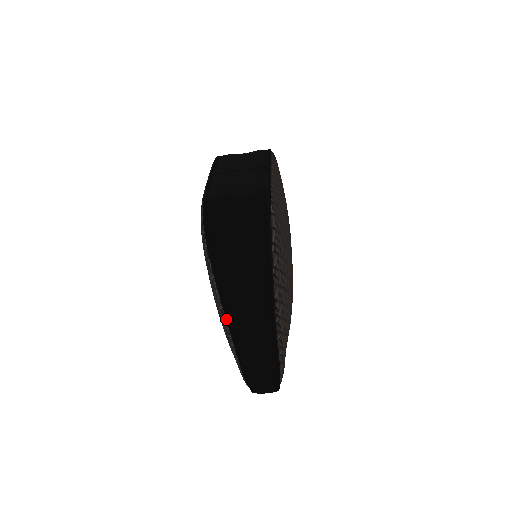
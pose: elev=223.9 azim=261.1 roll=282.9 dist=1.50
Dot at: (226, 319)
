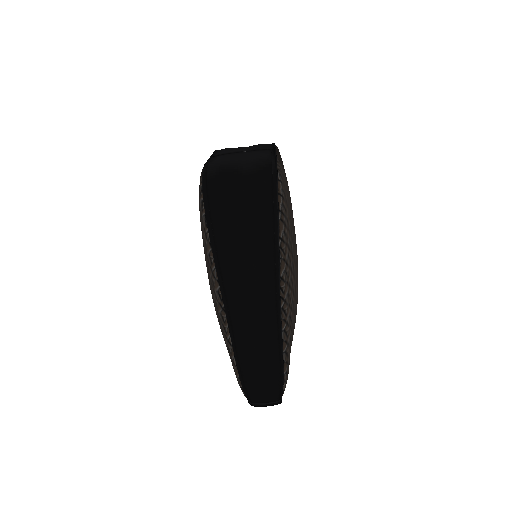
Dot at: (223, 302)
